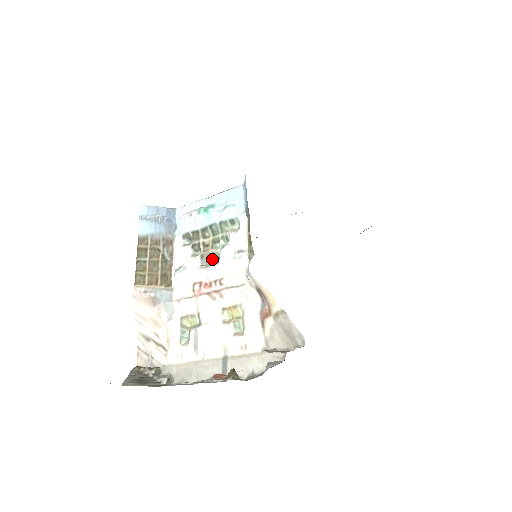
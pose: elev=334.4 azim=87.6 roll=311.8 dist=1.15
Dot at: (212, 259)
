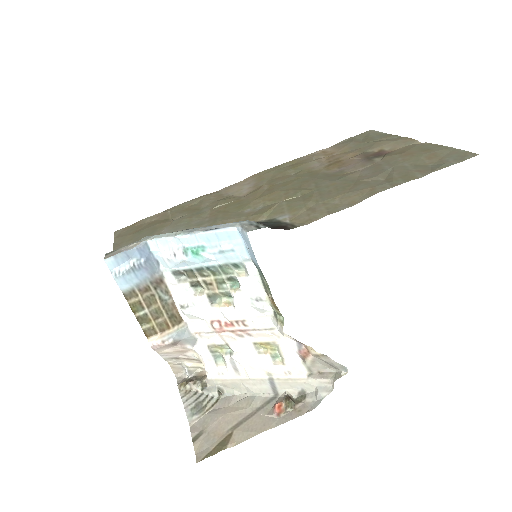
Dot at: (222, 297)
